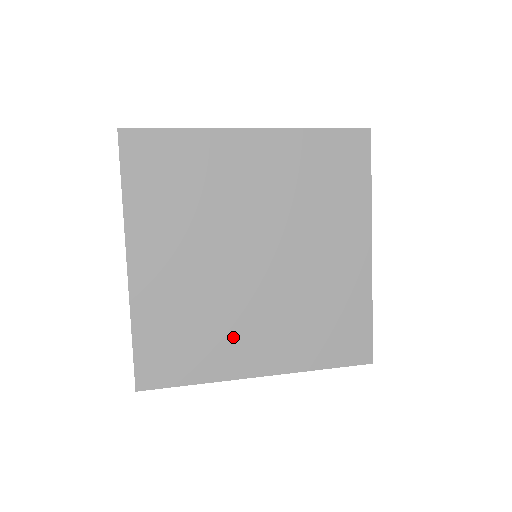
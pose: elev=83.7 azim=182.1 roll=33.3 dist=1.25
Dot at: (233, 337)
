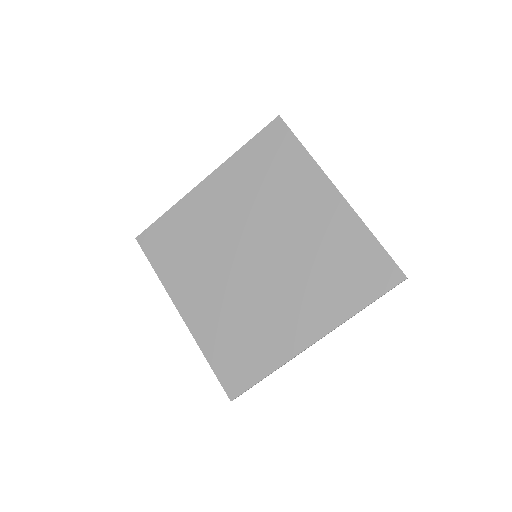
Dot at: (274, 324)
